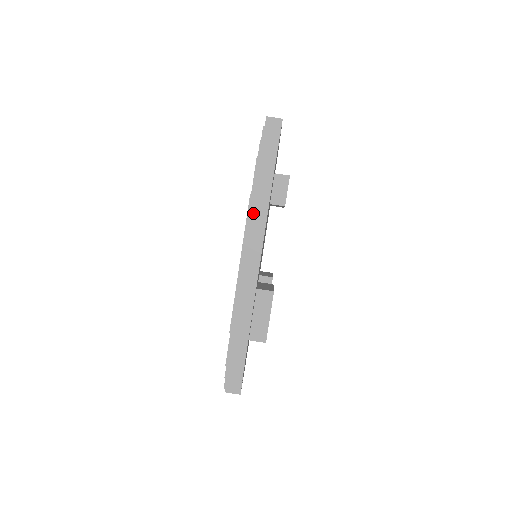
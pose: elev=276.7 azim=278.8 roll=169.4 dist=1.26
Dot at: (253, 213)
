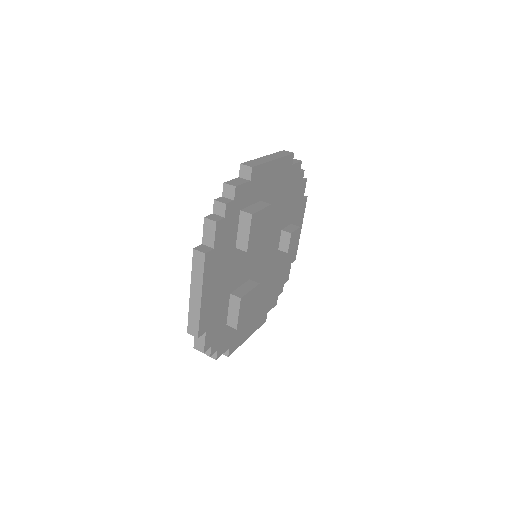
Dot at: (282, 152)
